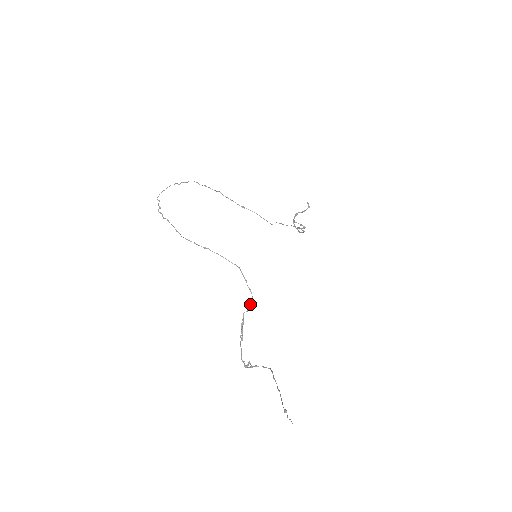
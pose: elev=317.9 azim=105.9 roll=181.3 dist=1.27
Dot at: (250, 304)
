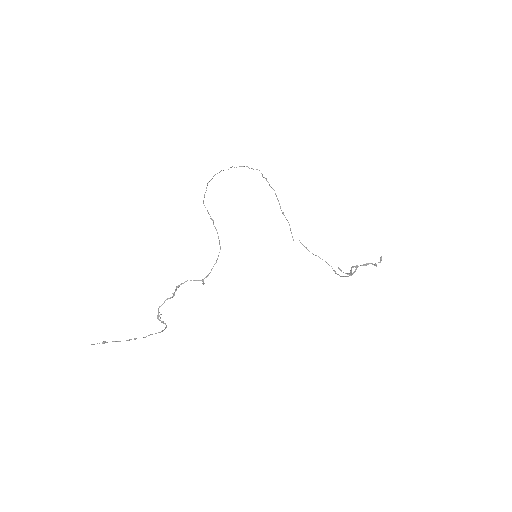
Dot at: (202, 279)
